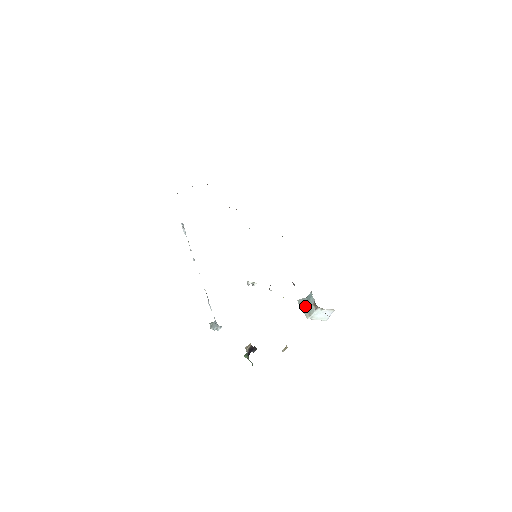
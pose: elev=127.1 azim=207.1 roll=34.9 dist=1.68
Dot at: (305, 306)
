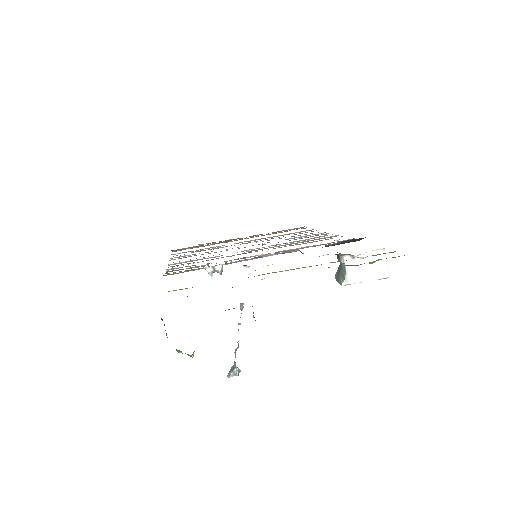
Dot at: (338, 273)
